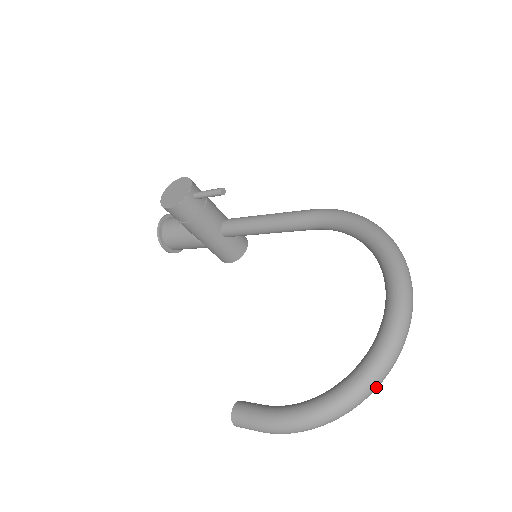
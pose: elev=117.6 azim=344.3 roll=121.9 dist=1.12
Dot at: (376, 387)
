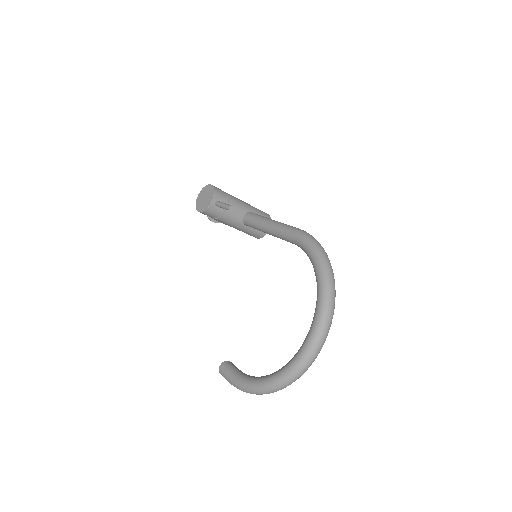
Dot at: (290, 384)
